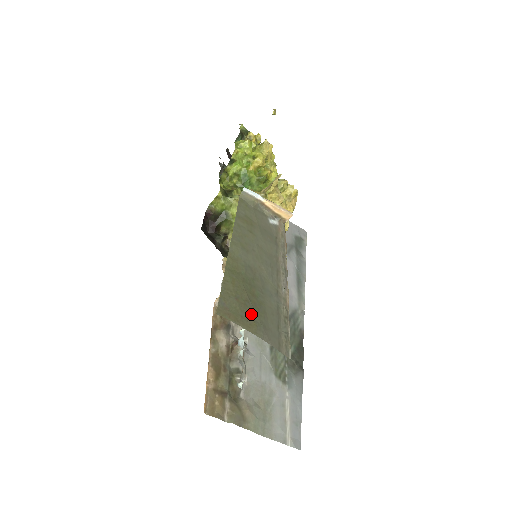
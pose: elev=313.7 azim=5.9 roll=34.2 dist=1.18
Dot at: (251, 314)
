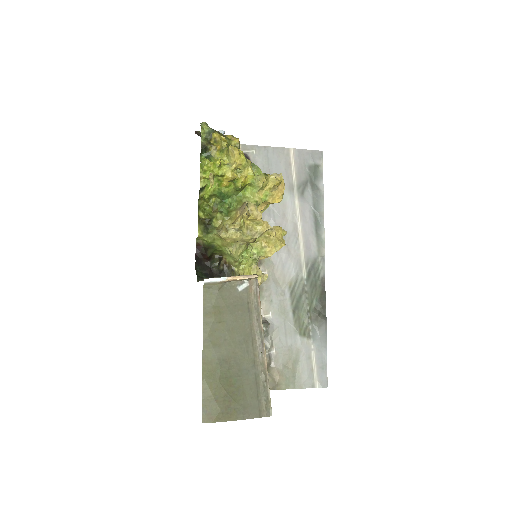
Dot at: (230, 405)
